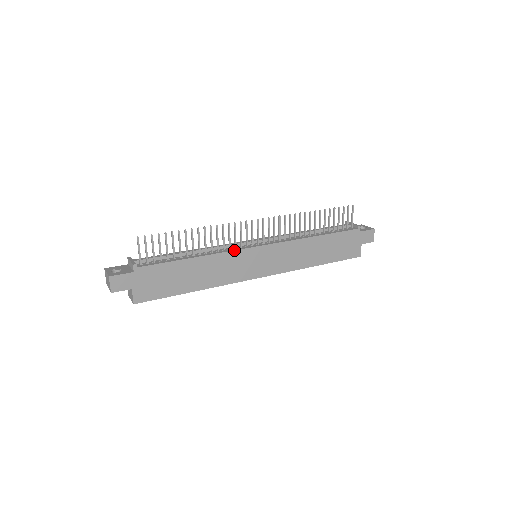
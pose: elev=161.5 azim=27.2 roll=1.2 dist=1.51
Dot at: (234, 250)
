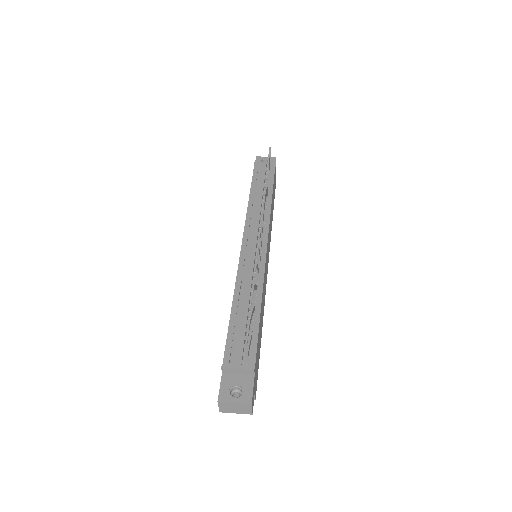
Dot at: (264, 269)
